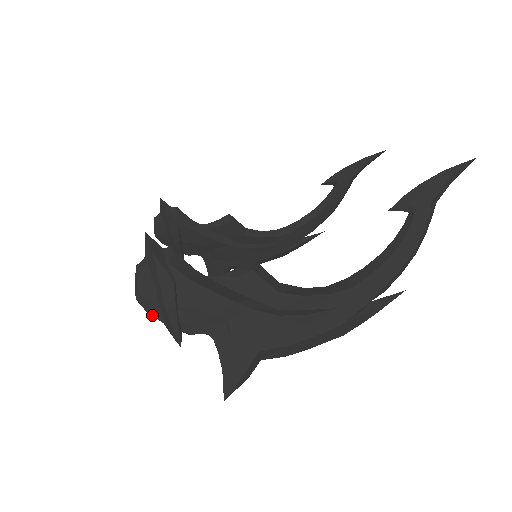
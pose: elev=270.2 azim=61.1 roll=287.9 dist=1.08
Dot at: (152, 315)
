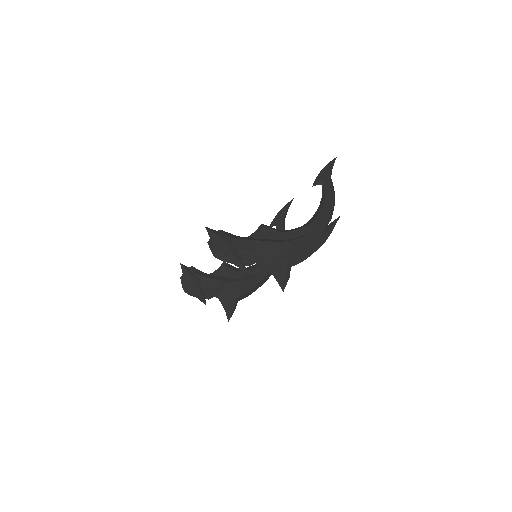
Dot at: occluded
